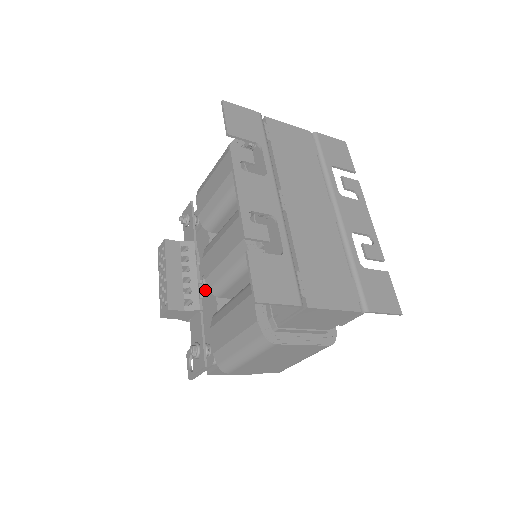
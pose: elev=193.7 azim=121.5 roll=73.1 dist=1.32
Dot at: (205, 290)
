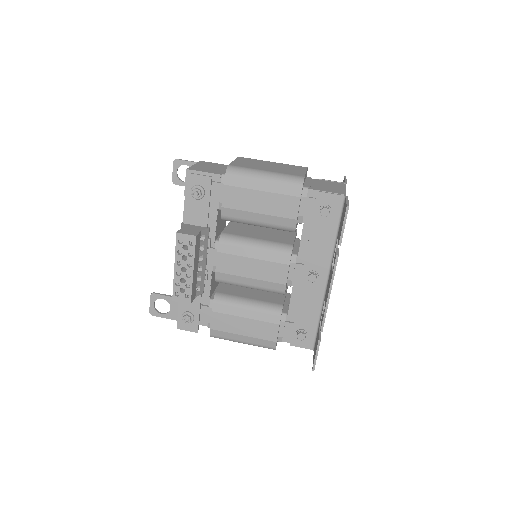
Dot at: occluded
